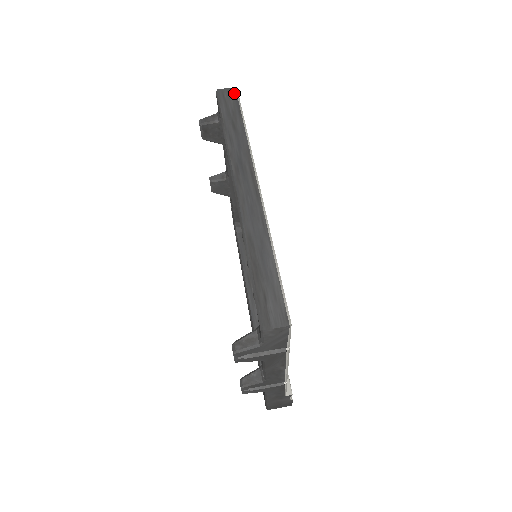
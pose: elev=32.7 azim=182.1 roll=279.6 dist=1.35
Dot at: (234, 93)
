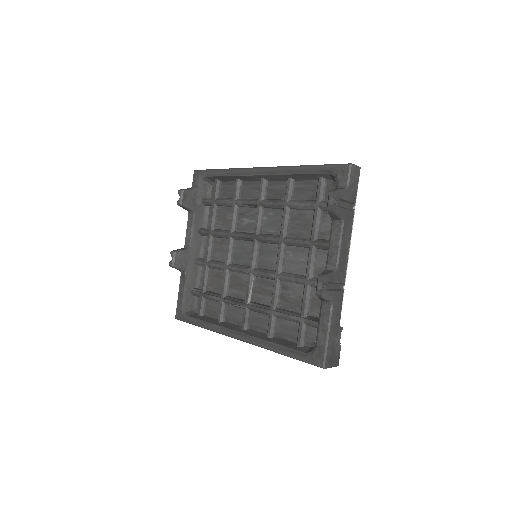
Dot at: occluded
